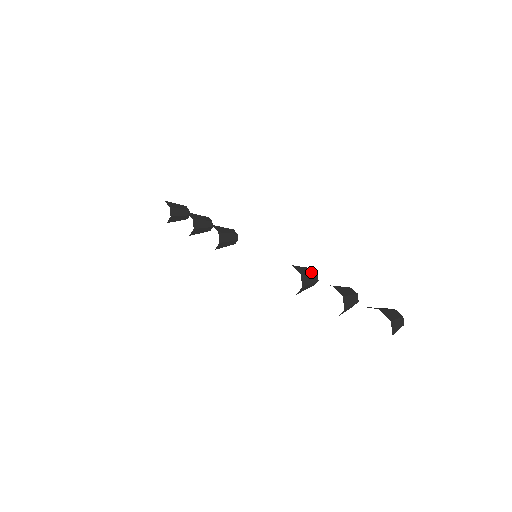
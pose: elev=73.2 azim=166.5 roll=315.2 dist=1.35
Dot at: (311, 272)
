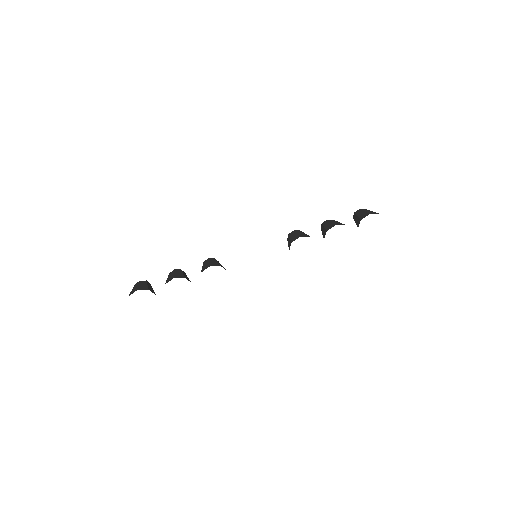
Dot at: (301, 232)
